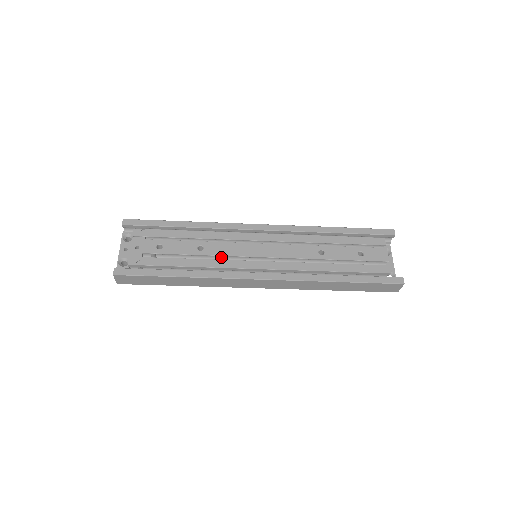
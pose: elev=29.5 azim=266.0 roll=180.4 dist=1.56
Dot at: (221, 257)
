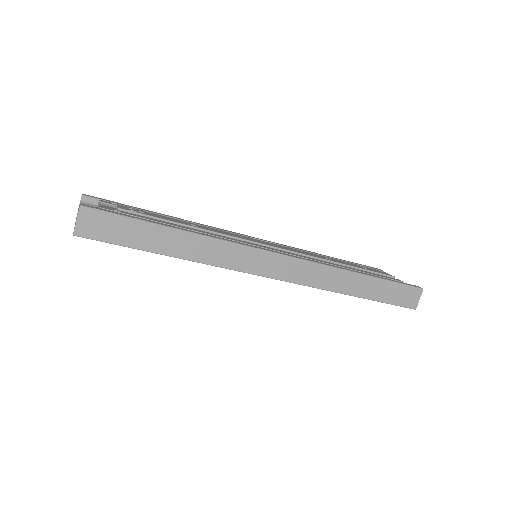
Dot at: occluded
